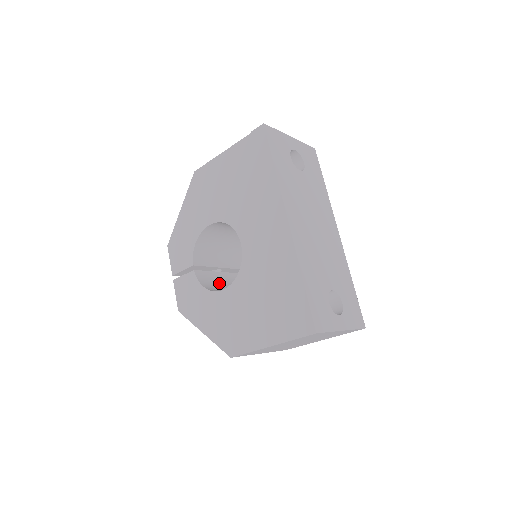
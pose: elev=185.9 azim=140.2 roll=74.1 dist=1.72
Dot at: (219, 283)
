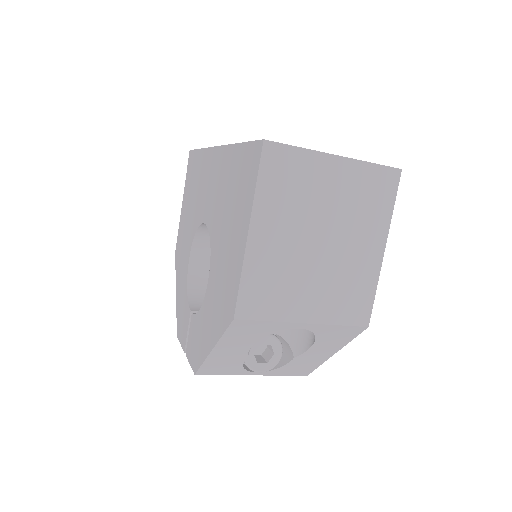
Dot at: occluded
